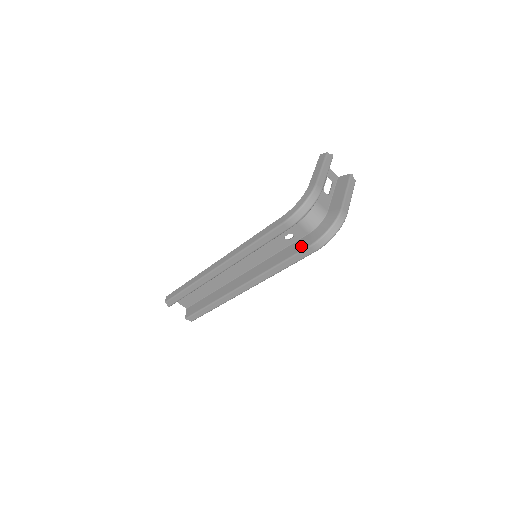
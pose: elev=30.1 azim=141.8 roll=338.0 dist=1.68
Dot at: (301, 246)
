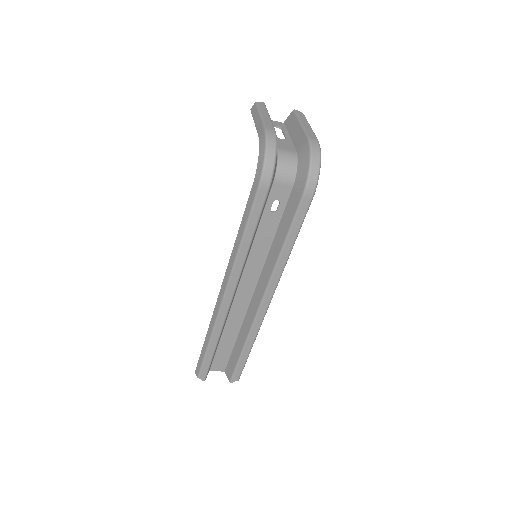
Dot at: (294, 205)
